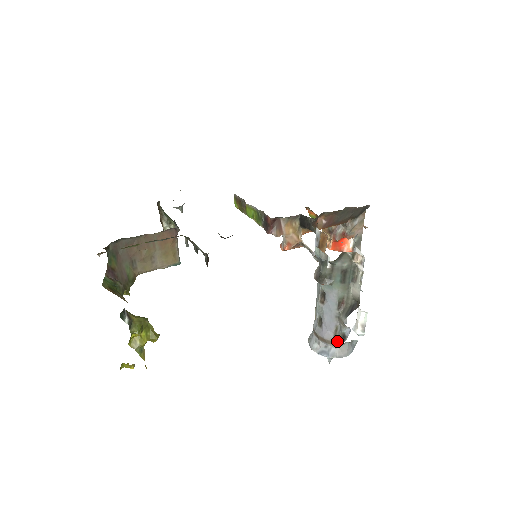
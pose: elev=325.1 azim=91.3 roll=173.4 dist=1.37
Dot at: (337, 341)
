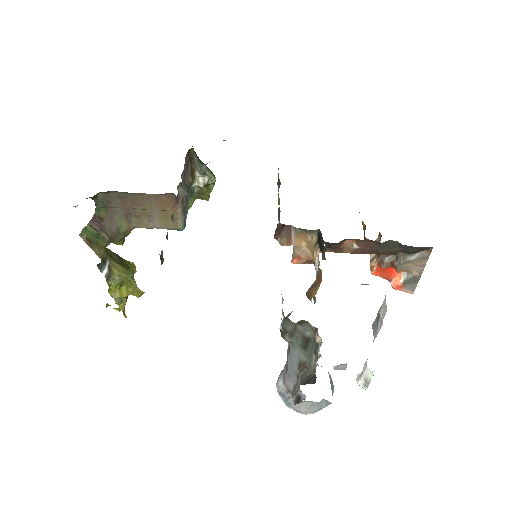
Dot at: (293, 397)
